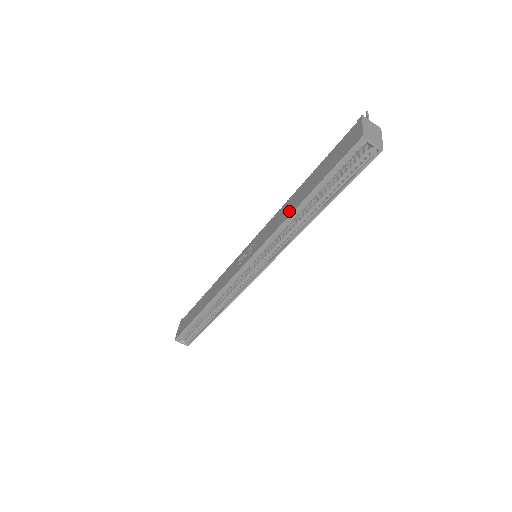
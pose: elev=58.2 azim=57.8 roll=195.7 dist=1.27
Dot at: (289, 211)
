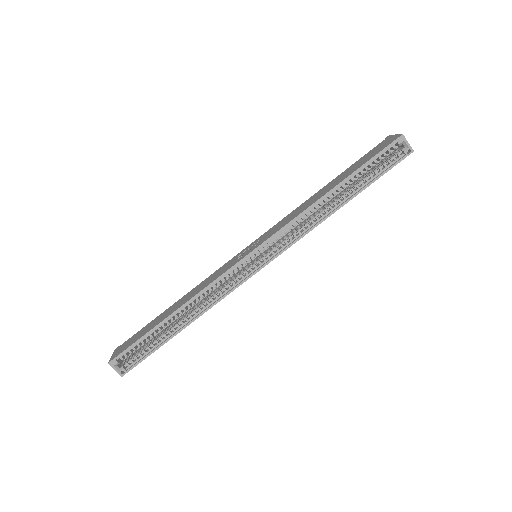
Dot at: (316, 198)
